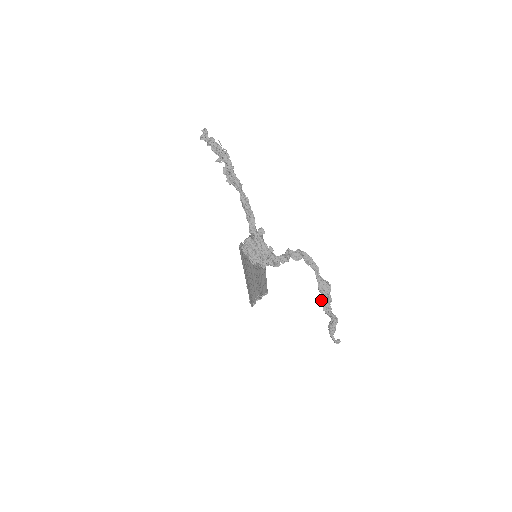
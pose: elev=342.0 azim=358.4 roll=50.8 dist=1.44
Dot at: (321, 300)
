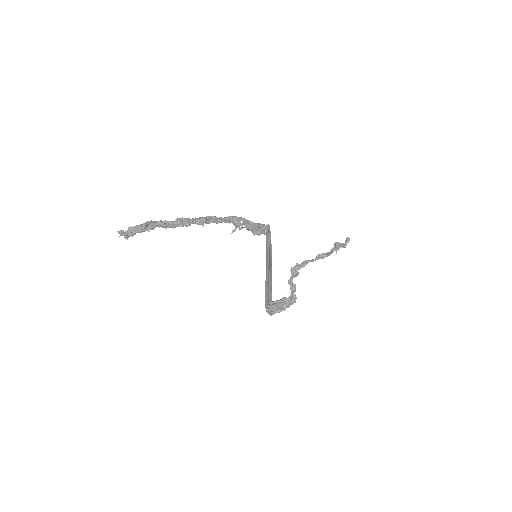
Dot at: occluded
